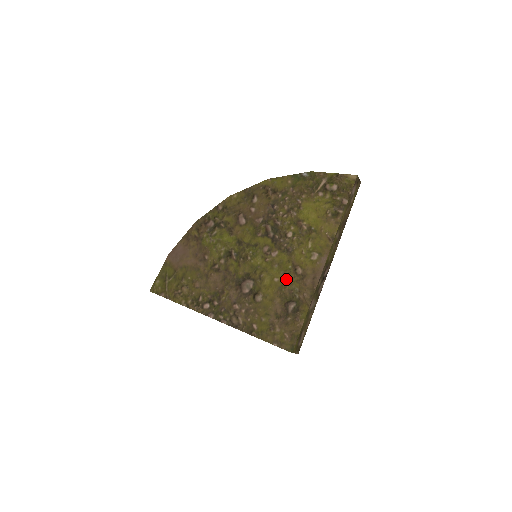
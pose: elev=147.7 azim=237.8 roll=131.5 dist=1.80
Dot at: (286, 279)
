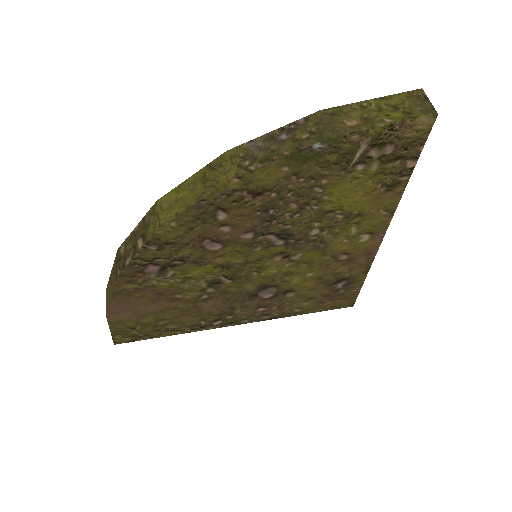
Dot at: (326, 269)
